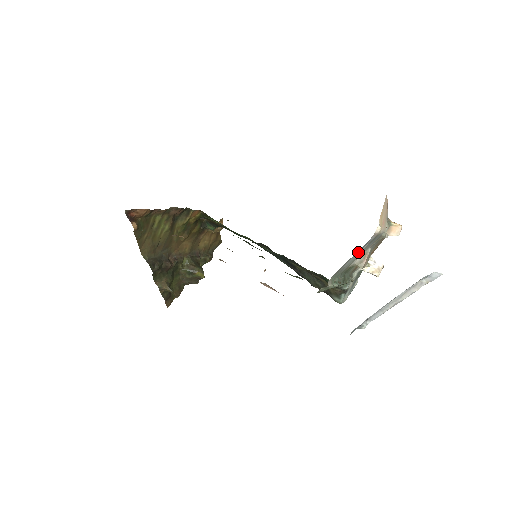
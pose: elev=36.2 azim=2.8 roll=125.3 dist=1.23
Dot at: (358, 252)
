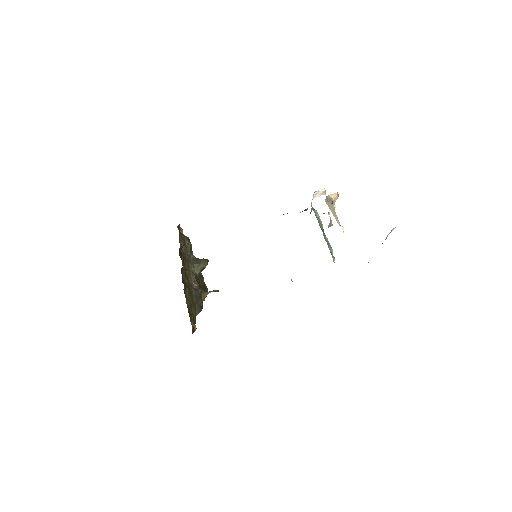
Dot at: occluded
